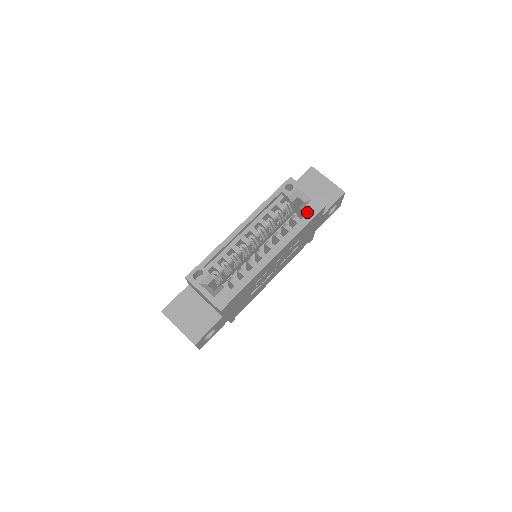
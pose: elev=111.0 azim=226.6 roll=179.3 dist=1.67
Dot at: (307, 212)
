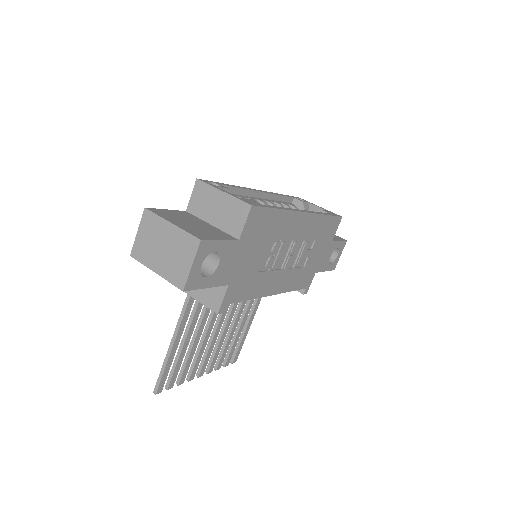
Dot at: (326, 212)
